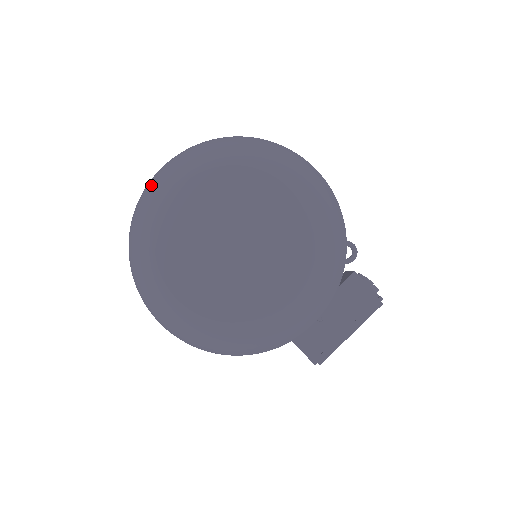
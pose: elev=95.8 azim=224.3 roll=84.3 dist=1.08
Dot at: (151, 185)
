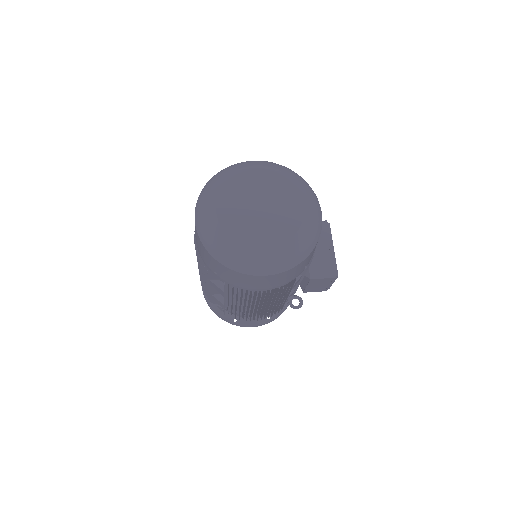
Dot at: (201, 224)
